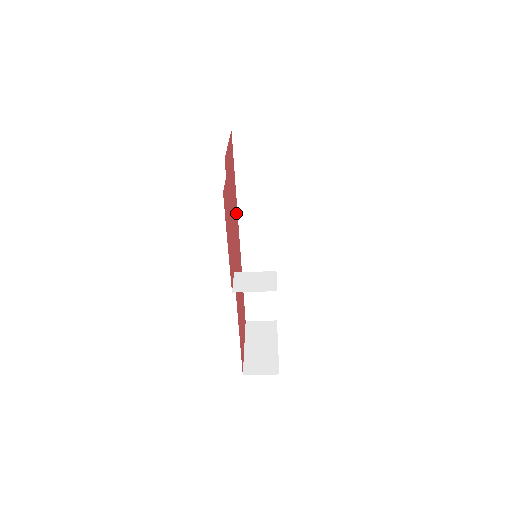
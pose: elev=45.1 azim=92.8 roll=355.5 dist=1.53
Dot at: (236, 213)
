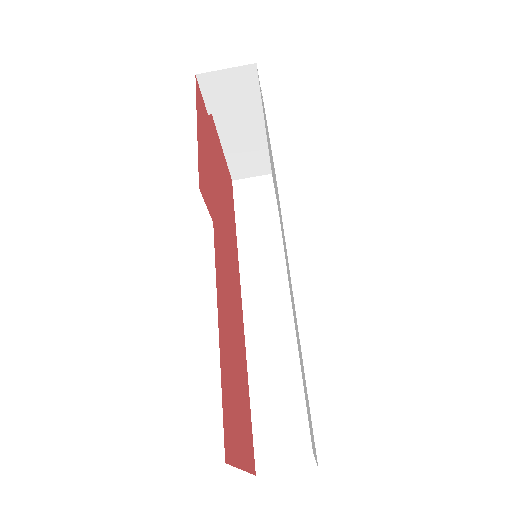
Dot at: (234, 252)
